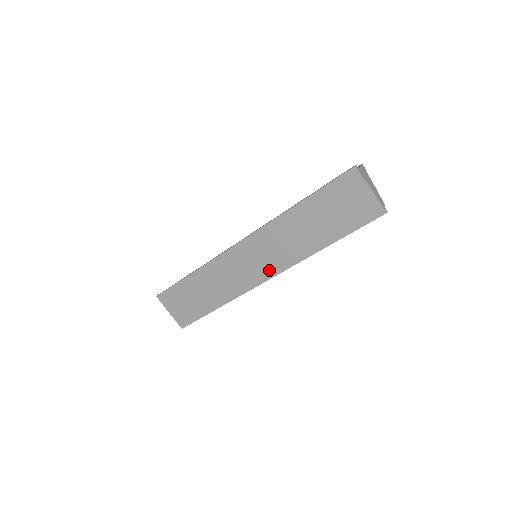
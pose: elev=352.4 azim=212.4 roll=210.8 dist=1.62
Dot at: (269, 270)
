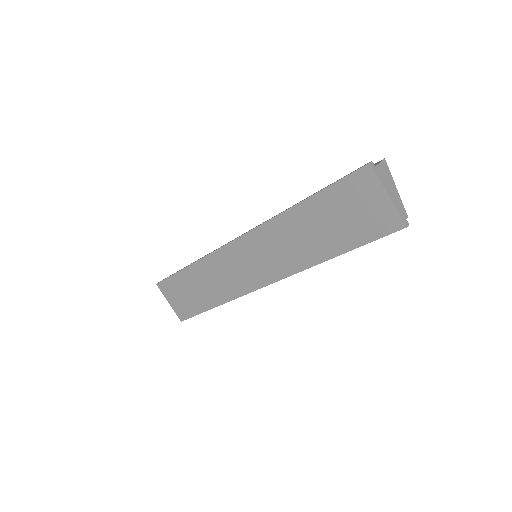
Dot at: (268, 275)
